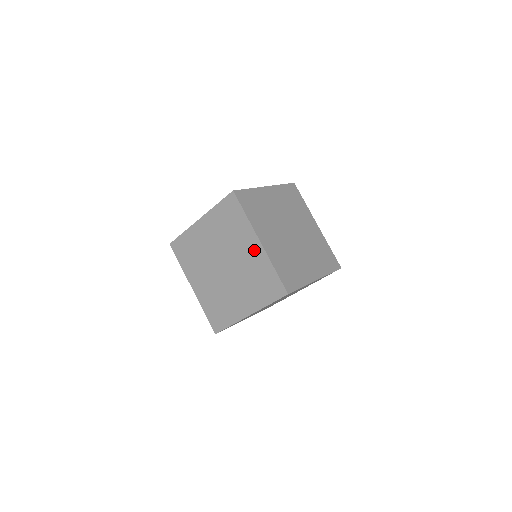
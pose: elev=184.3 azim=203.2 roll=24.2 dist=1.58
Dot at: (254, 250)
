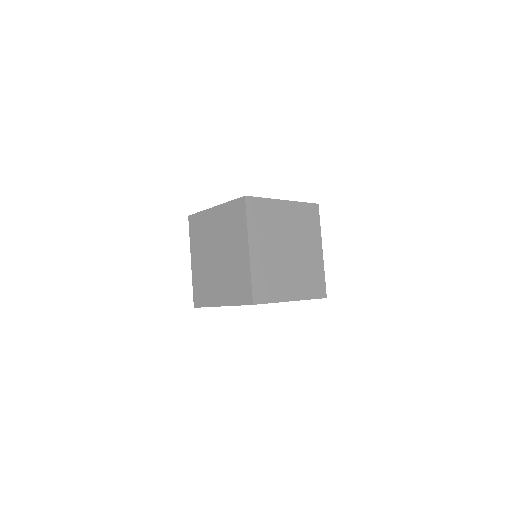
Dot at: occluded
